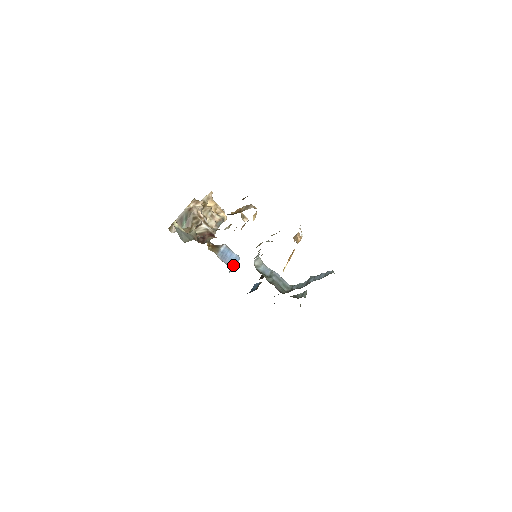
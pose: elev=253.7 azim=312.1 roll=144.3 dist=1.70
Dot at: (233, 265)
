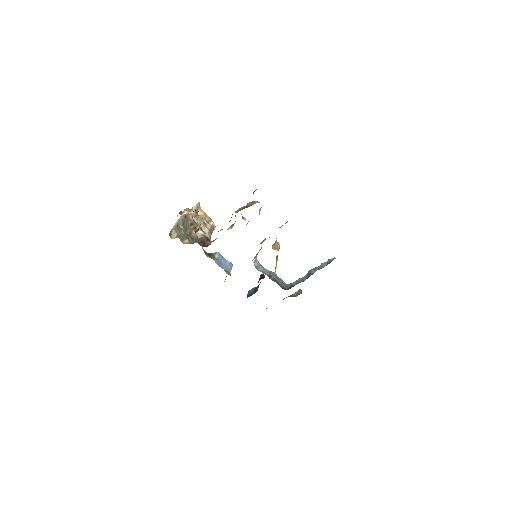
Dot at: (229, 271)
